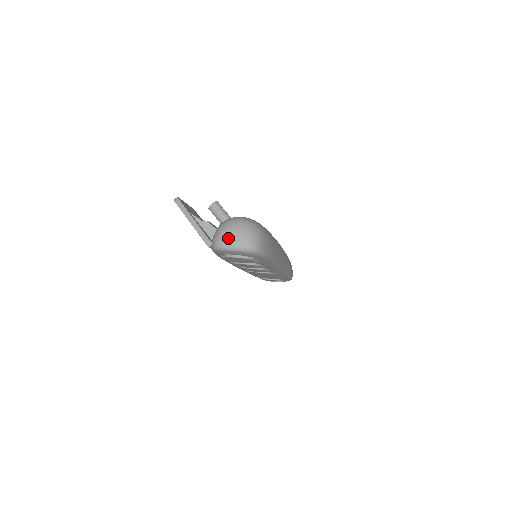
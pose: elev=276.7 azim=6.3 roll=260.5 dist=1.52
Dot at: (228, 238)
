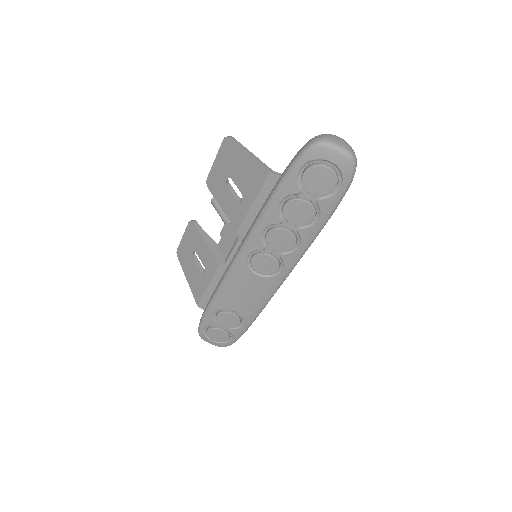
Dot at: (335, 139)
